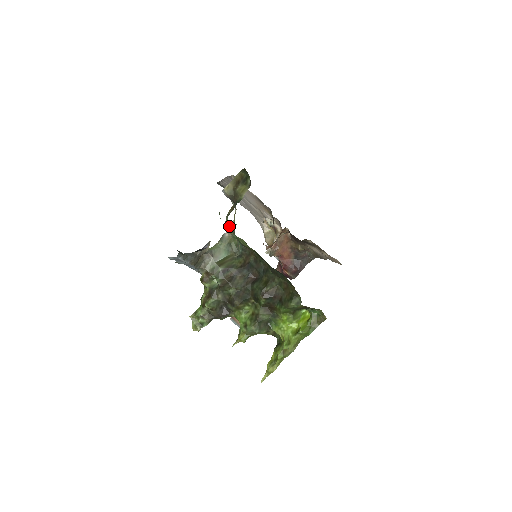
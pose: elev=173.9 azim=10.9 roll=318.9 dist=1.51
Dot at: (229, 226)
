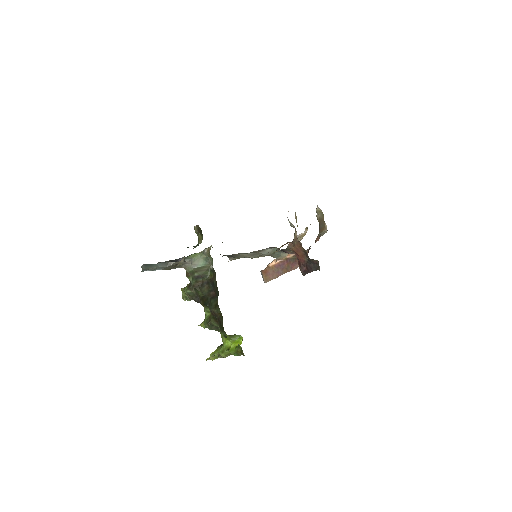
Dot at: occluded
